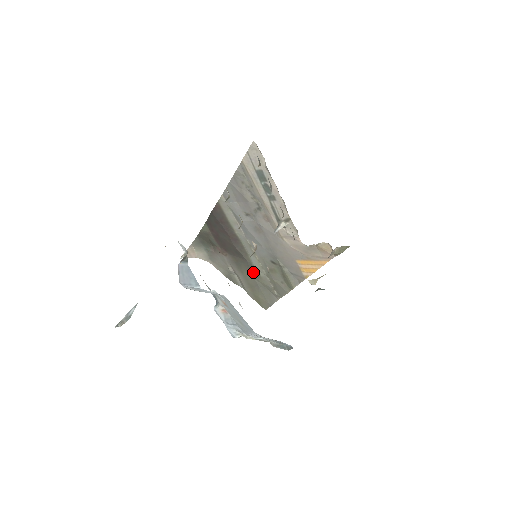
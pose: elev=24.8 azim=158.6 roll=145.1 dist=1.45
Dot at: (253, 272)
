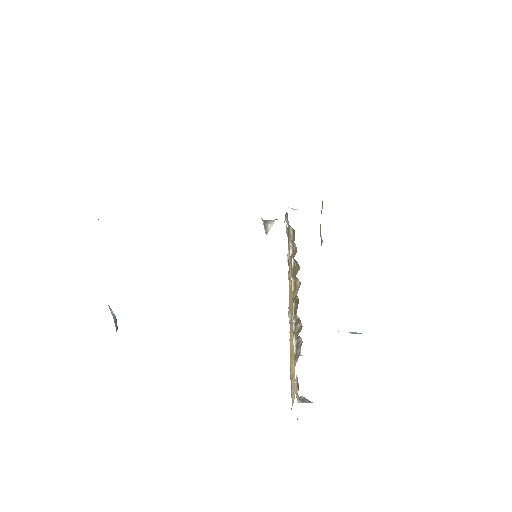
Dot at: occluded
